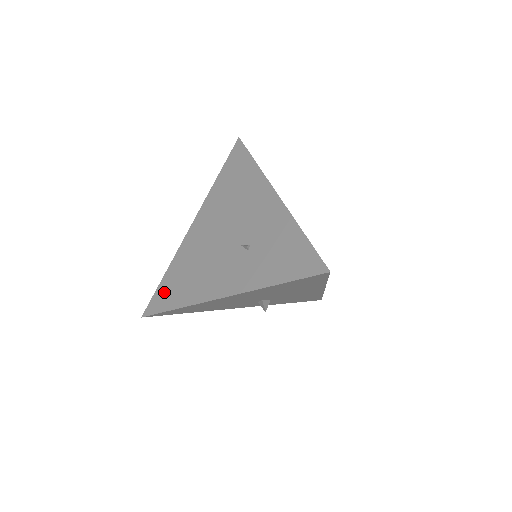
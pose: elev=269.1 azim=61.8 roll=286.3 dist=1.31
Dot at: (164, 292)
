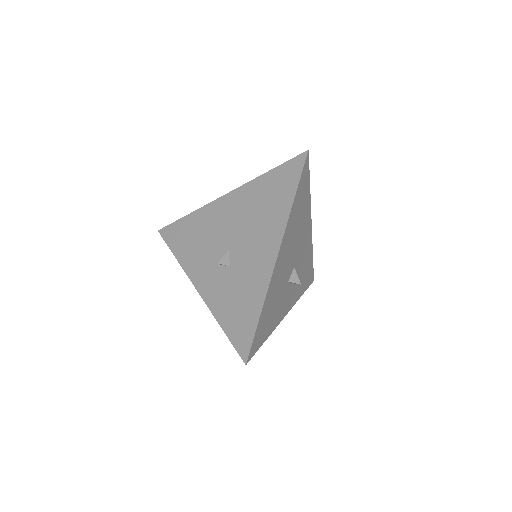
Dot at: occluded
